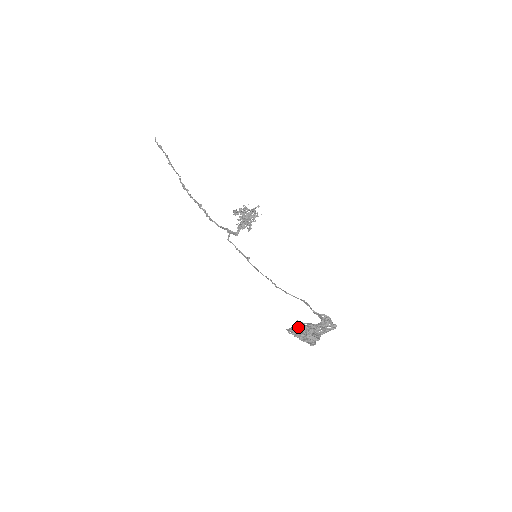
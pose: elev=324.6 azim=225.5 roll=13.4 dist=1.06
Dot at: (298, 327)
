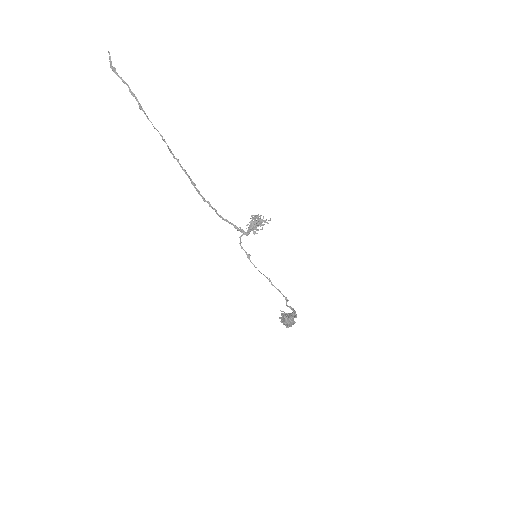
Dot at: (288, 316)
